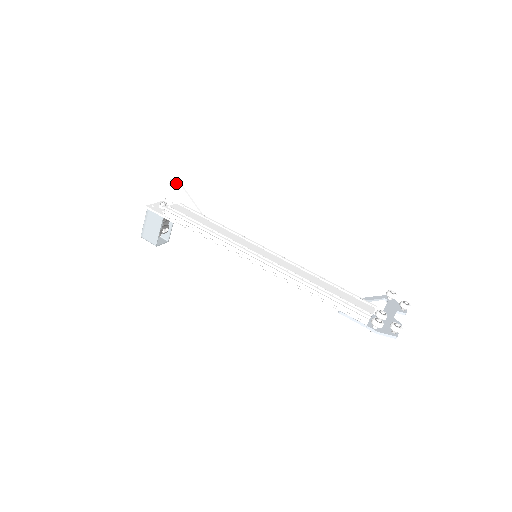
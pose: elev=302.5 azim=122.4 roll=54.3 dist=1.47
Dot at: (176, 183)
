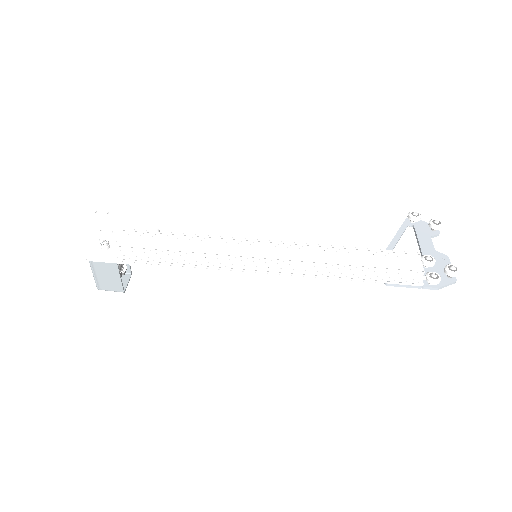
Dot at: (105, 209)
